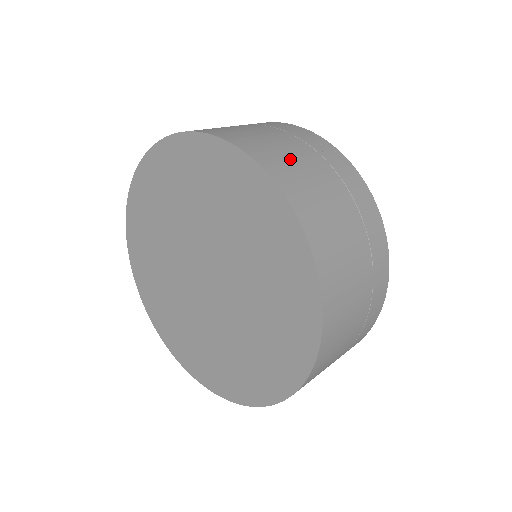
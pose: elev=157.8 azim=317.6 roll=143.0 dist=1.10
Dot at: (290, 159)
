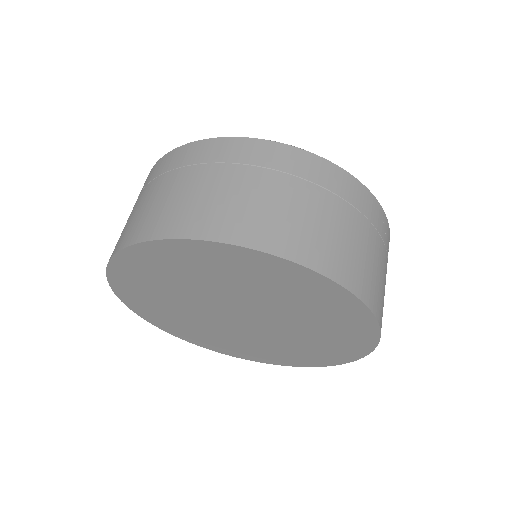
Dot at: occluded
